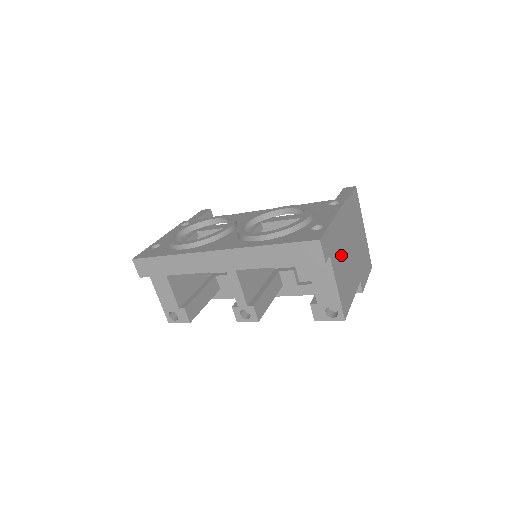
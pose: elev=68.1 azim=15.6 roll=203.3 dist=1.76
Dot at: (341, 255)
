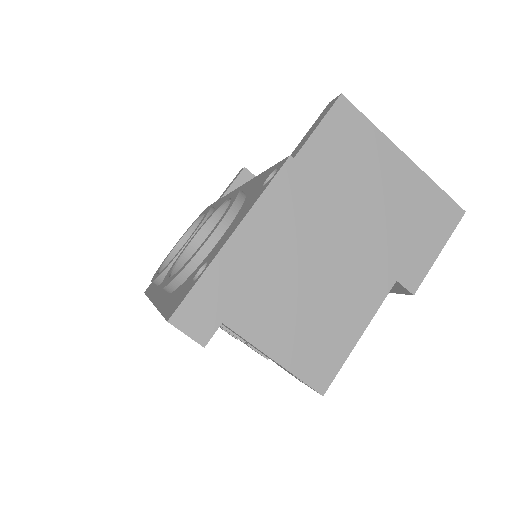
Dot at: (281, 288)
